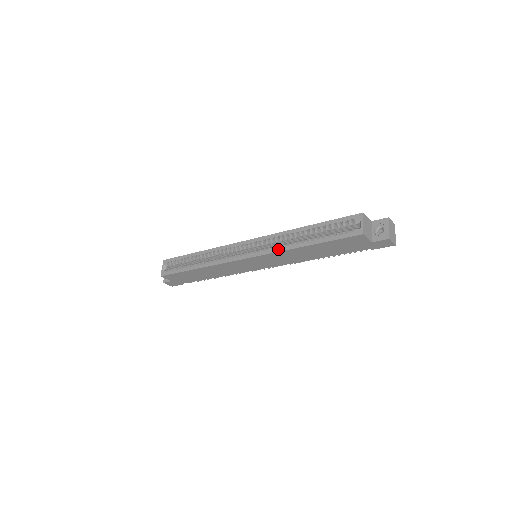
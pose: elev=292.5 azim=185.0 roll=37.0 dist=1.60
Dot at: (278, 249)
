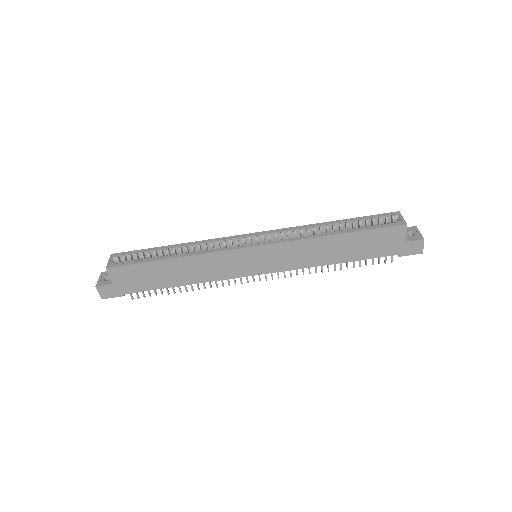
Dot at: (301, 237)
